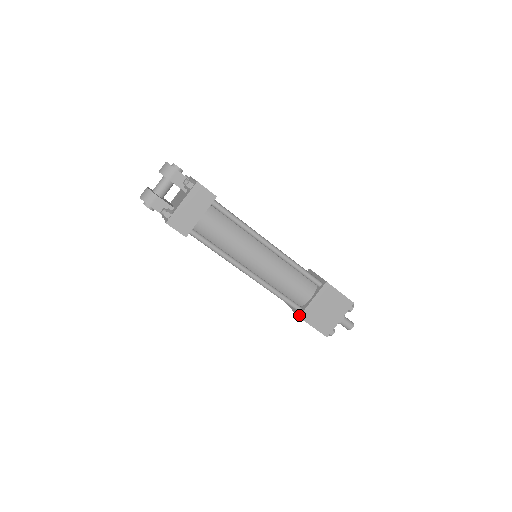
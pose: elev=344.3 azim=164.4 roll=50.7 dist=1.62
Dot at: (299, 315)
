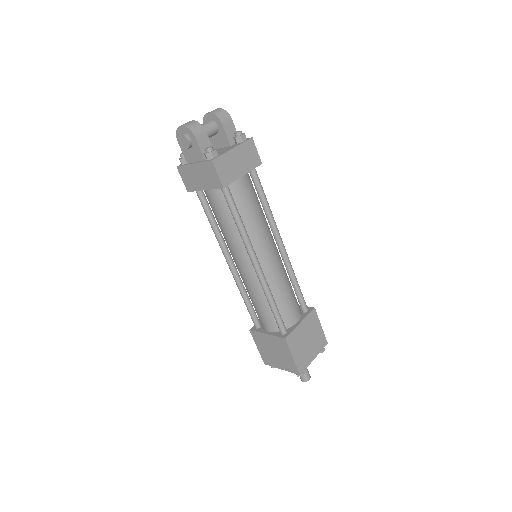
Dot at: (286, 336)
